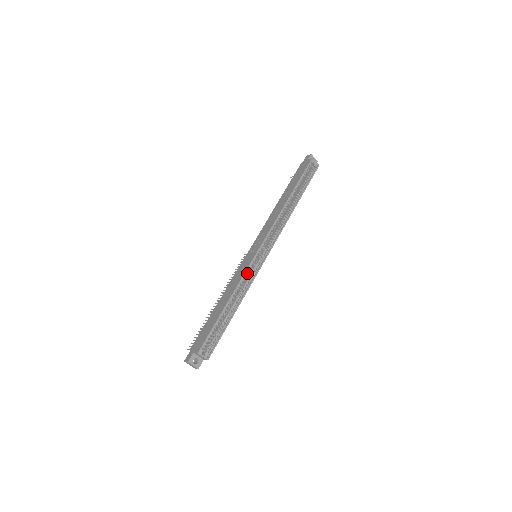
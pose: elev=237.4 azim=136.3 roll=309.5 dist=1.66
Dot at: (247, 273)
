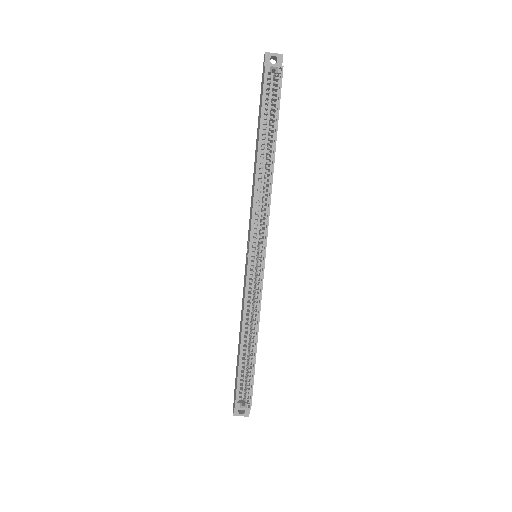
Dot at: (250, 290)
